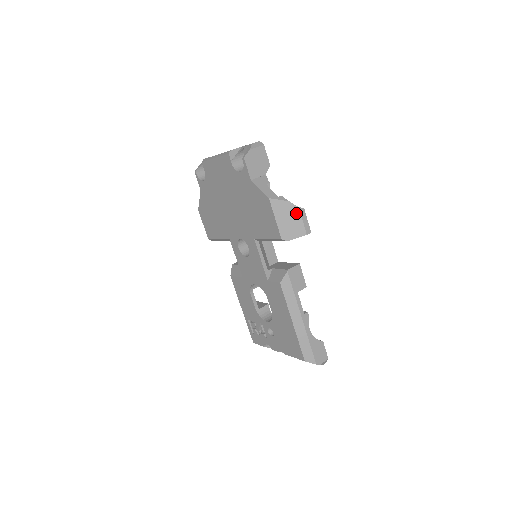
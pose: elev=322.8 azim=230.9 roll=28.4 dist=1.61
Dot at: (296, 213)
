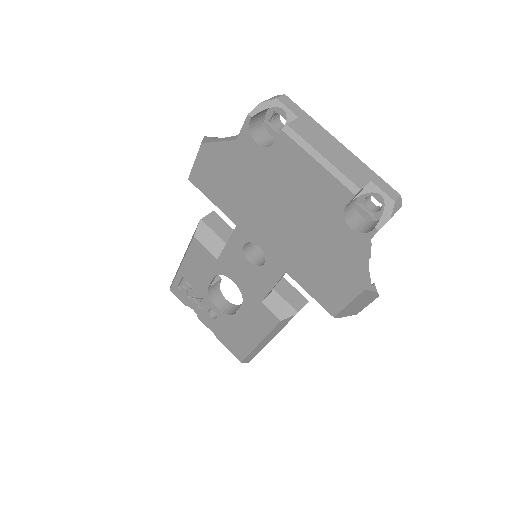
Dot at: (370, 301)
